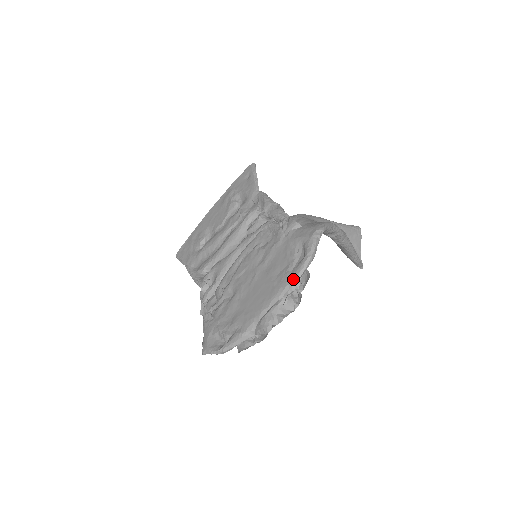
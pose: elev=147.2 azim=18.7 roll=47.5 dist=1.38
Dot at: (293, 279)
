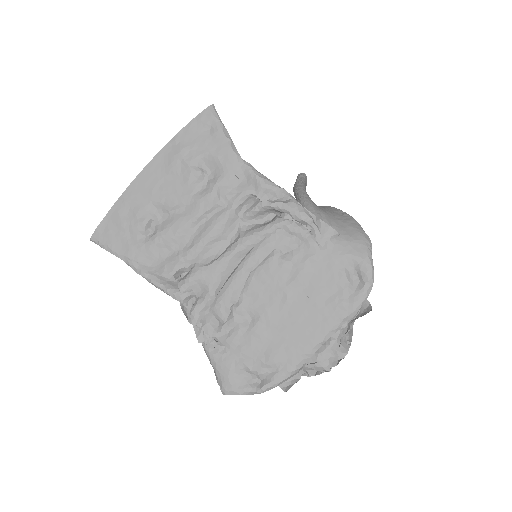
Dot at: (355, 311)
